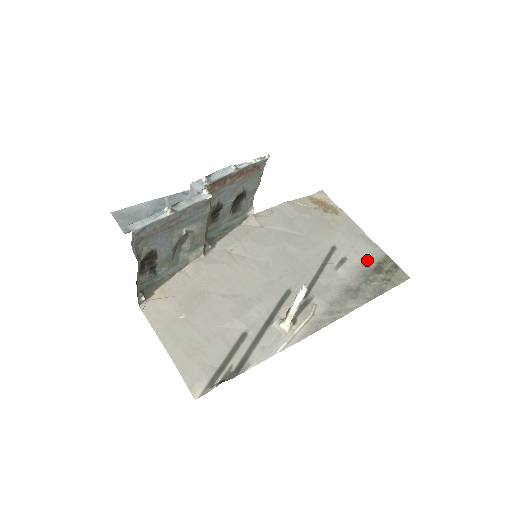
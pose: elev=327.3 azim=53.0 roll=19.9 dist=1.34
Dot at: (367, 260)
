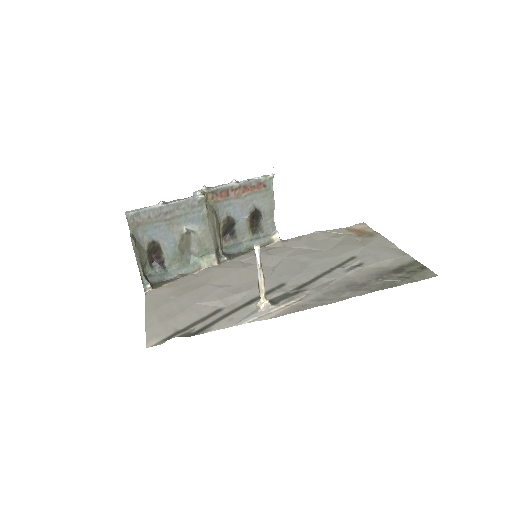
Dot at: (388, 264)
